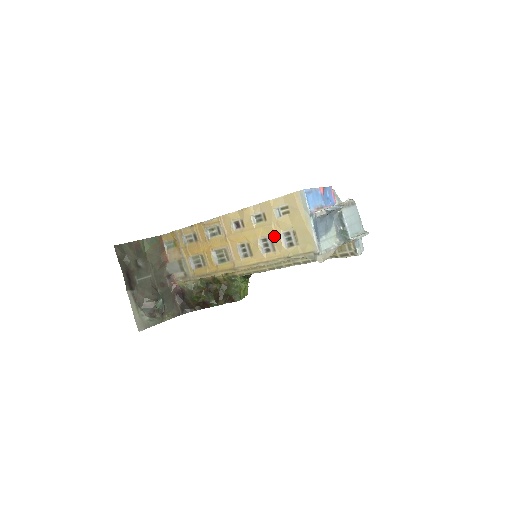
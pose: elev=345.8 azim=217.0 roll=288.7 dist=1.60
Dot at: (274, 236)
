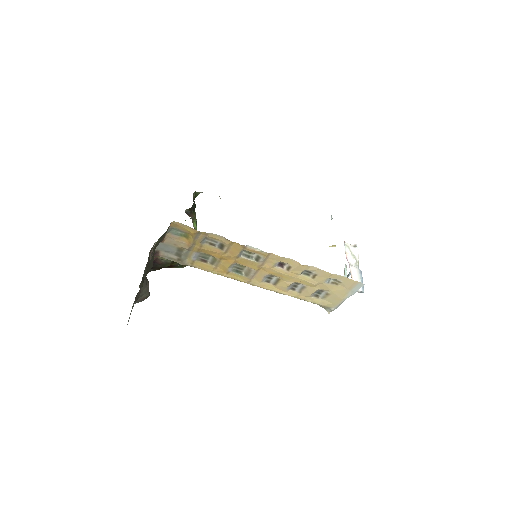
Dot at: (310, 288)
